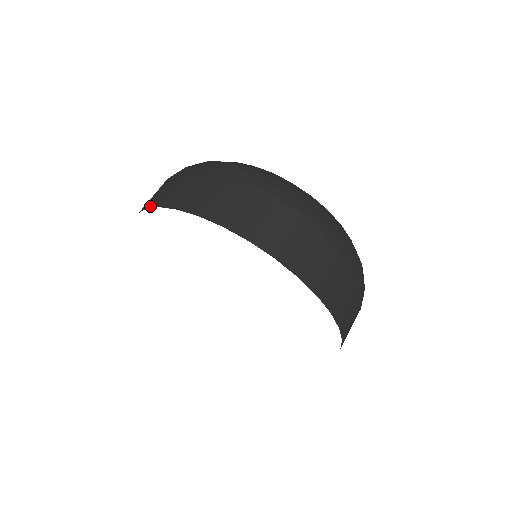
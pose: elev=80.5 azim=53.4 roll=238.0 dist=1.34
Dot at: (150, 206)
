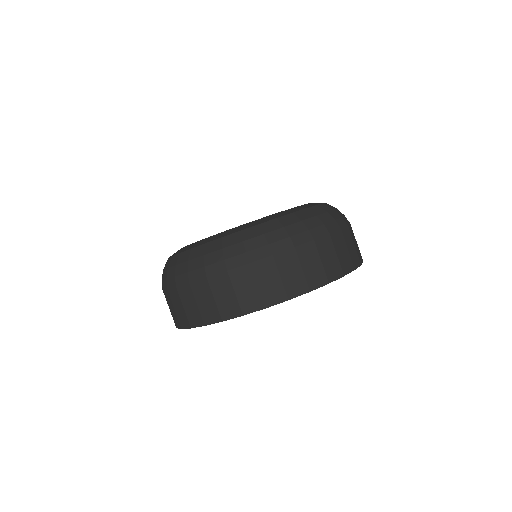
Dot at: (176, 327)
